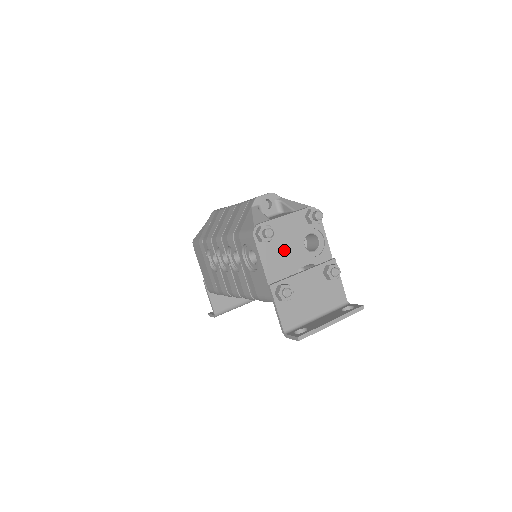
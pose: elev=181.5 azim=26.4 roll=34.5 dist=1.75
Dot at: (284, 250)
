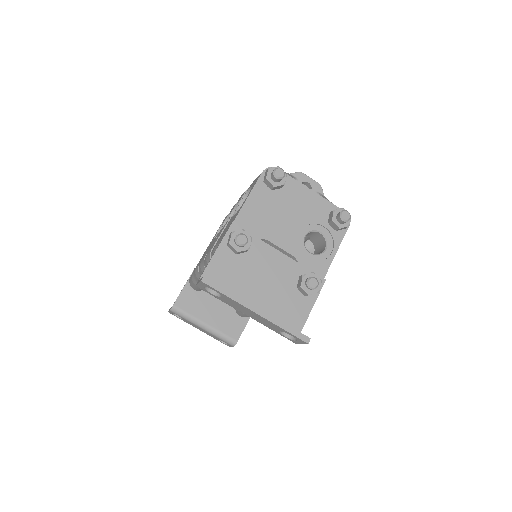
Dot at: (280, 215)
